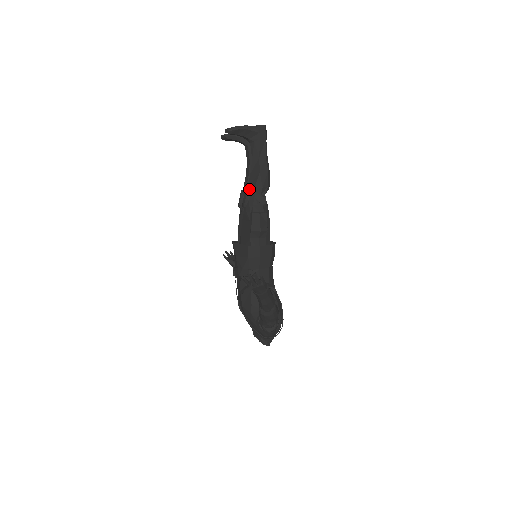
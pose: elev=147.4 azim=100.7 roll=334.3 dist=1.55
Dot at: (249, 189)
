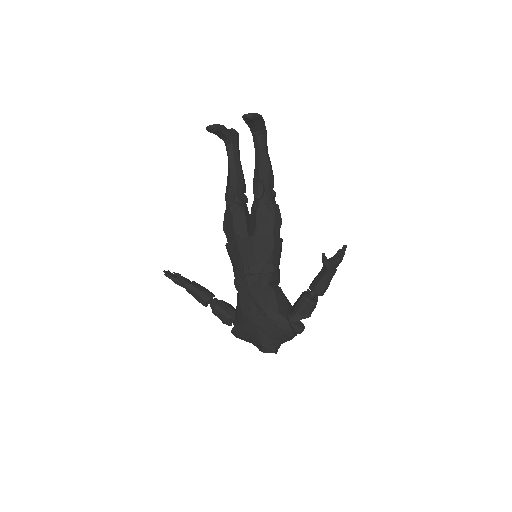
Dot at: (262, 180)
